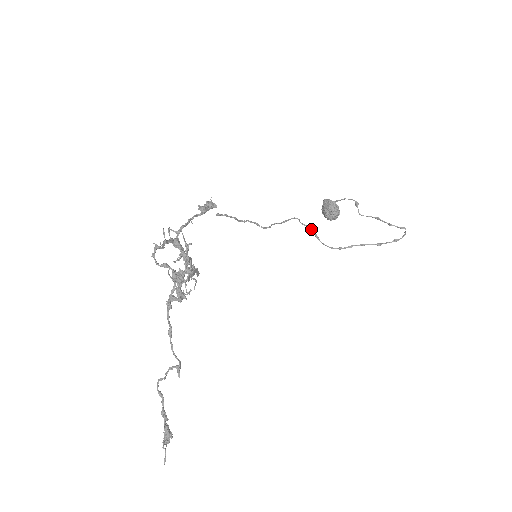
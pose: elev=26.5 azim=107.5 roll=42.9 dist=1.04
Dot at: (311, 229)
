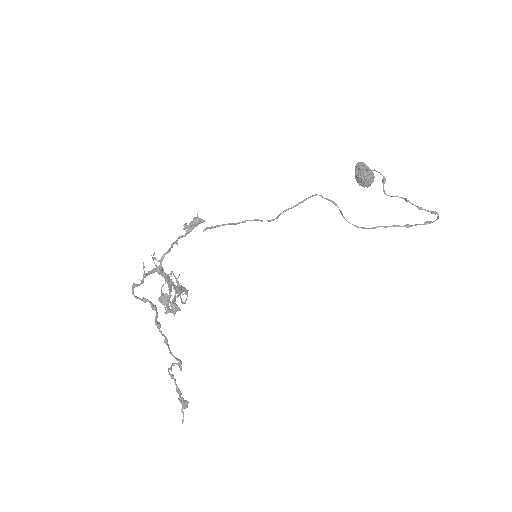
Dot at: (334, 204)
